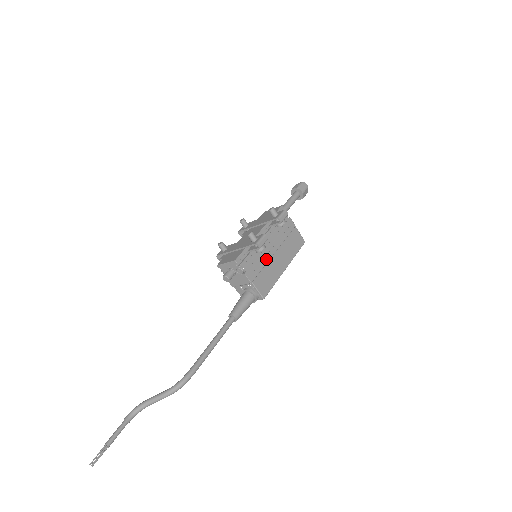
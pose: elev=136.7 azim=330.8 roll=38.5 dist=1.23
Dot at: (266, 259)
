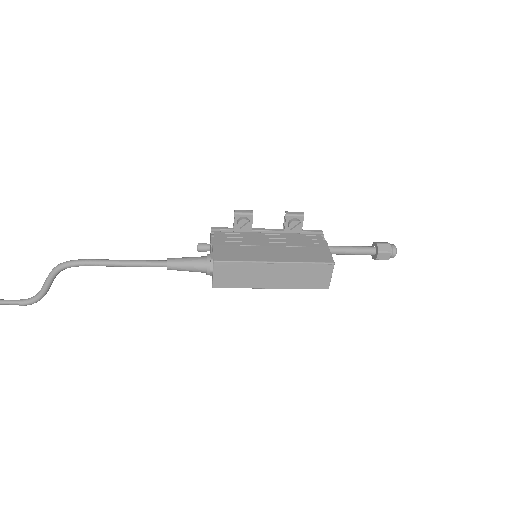
Dot at: (252, 244)
